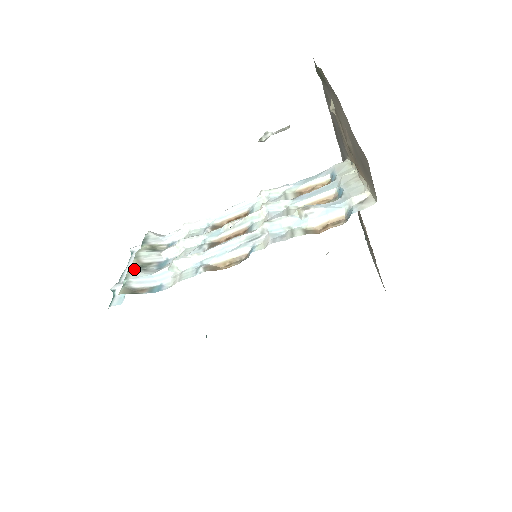
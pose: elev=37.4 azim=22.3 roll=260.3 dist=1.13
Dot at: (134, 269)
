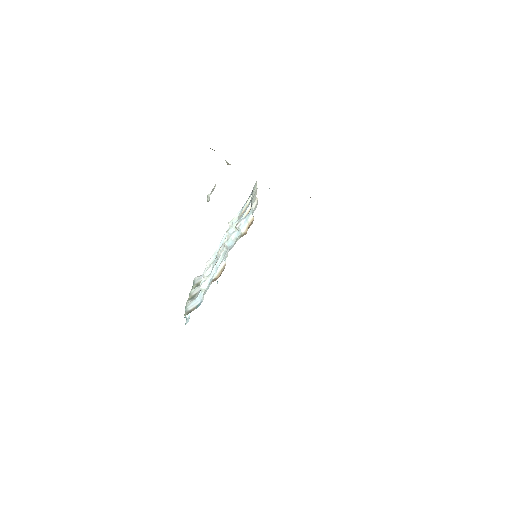
Dot at: (189, 301)
